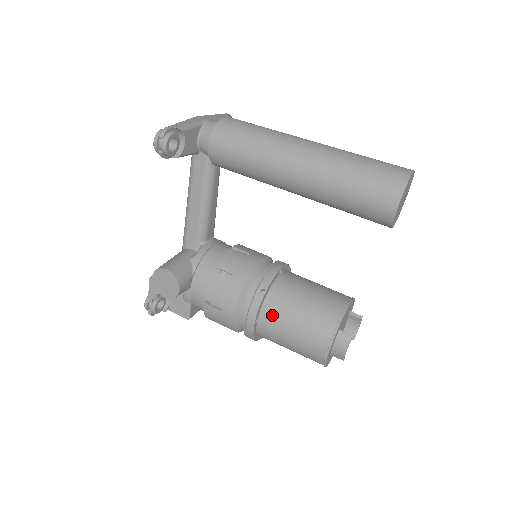
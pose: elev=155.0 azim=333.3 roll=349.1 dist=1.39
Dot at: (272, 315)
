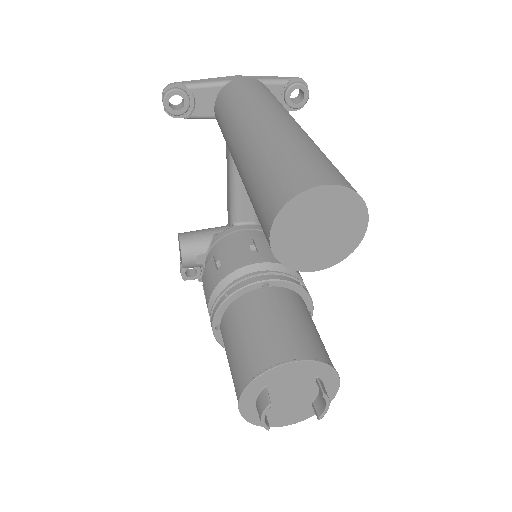
Dot at: (225, 328)
